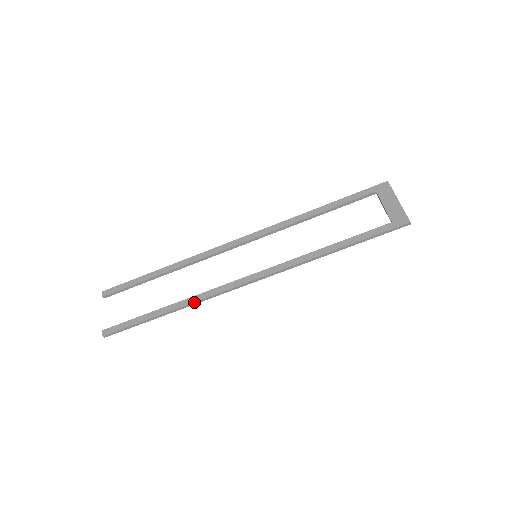
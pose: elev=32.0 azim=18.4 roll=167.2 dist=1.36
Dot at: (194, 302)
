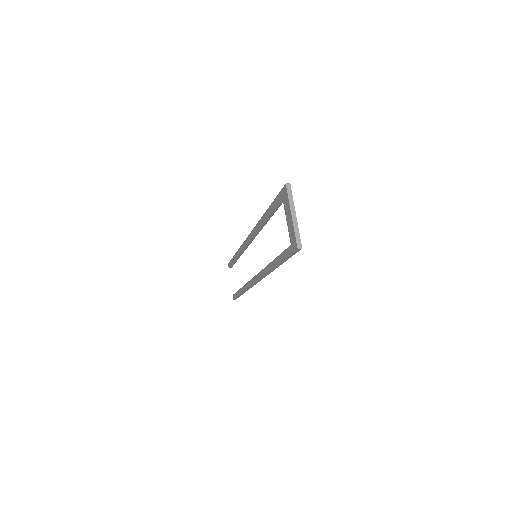
Dot at: (246, 289)
